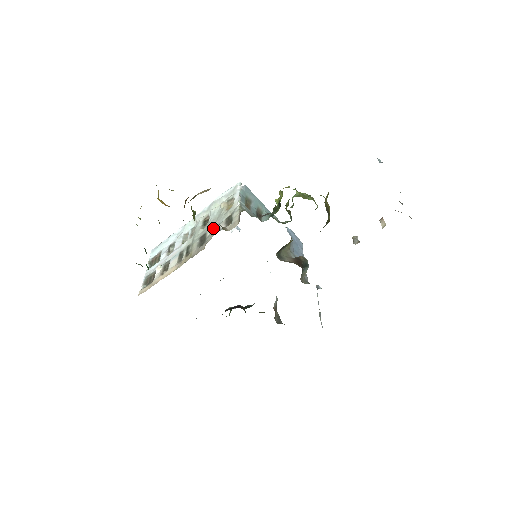
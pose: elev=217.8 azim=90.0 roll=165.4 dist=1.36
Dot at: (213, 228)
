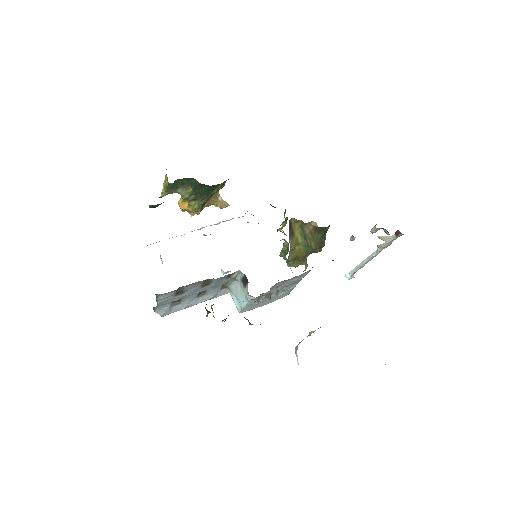
Dot at: occluded
